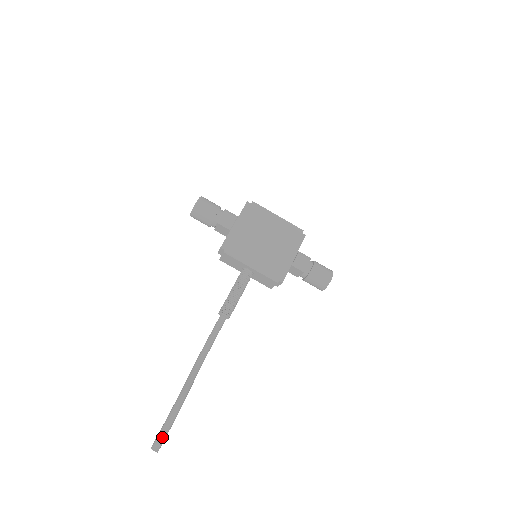
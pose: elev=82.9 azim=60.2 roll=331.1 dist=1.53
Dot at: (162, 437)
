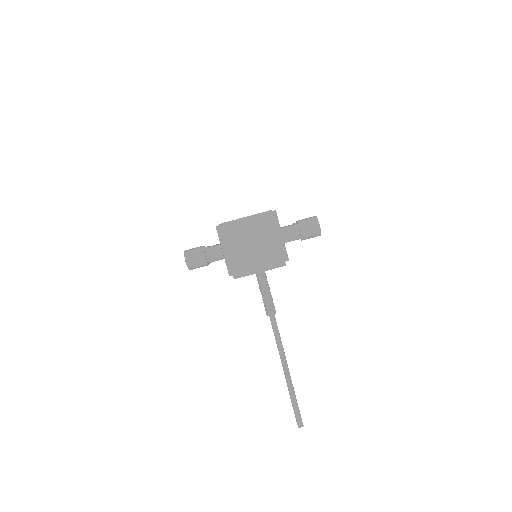
Dot at: (299, 418)
